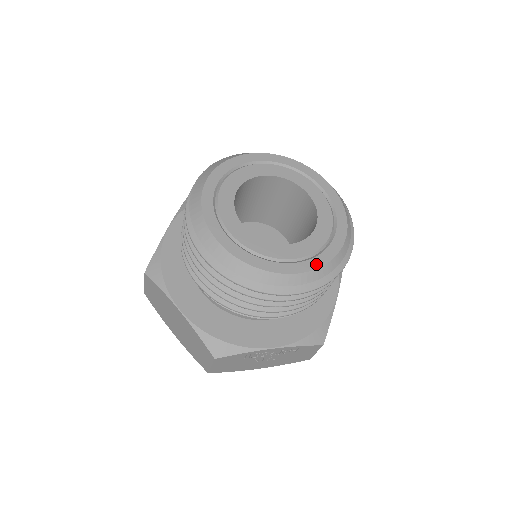
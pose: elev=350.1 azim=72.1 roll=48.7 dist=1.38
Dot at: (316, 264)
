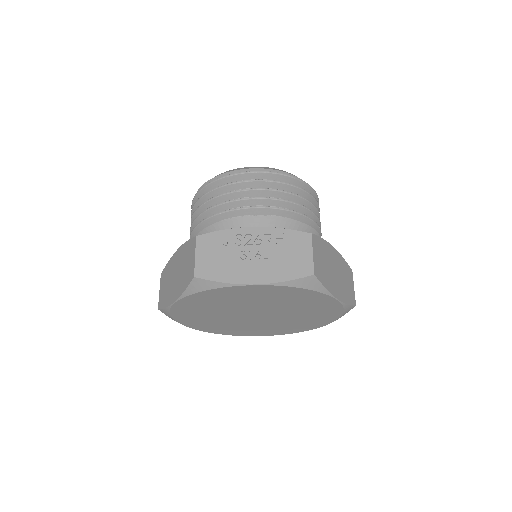
Dot at: occluded
